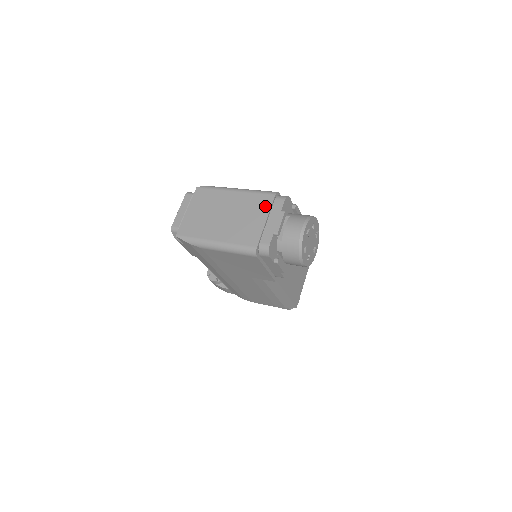
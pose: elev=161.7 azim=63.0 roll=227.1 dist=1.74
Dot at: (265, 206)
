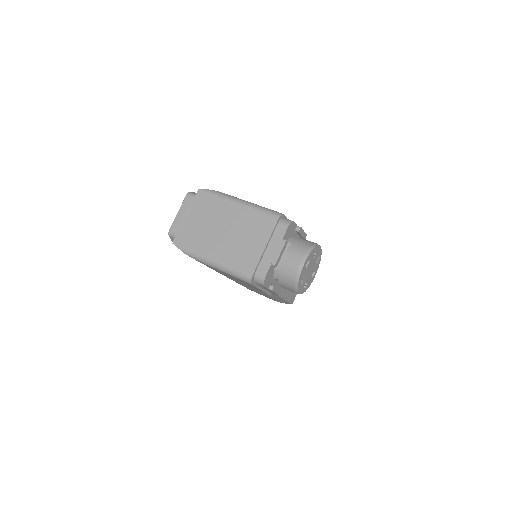
Dot at: (266, 230)
